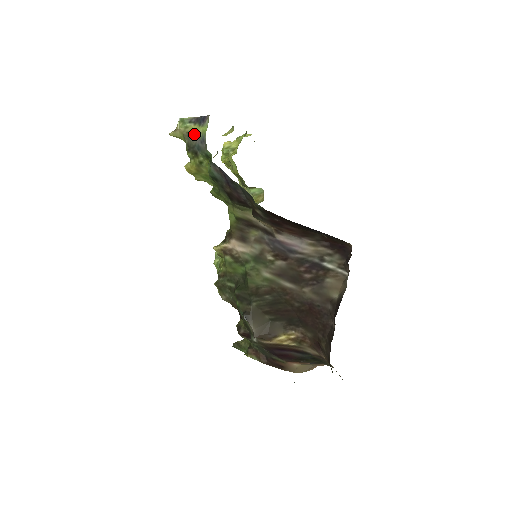
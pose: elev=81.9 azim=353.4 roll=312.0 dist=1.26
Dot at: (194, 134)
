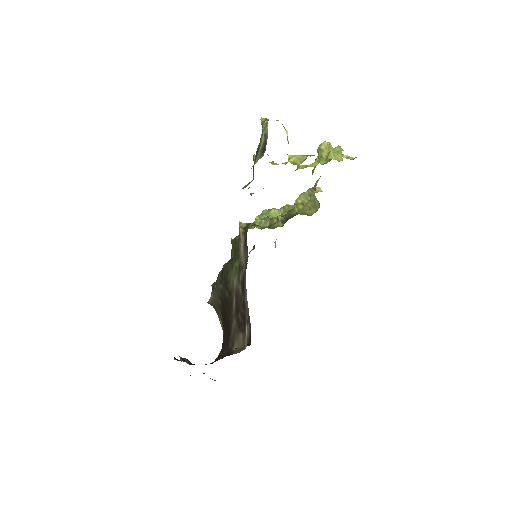
Dot at: (259, 149)
